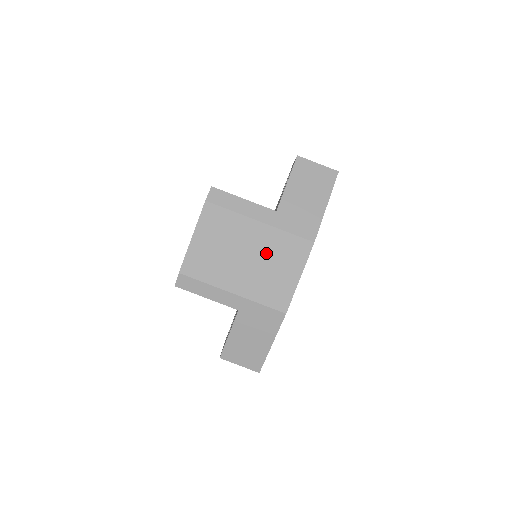
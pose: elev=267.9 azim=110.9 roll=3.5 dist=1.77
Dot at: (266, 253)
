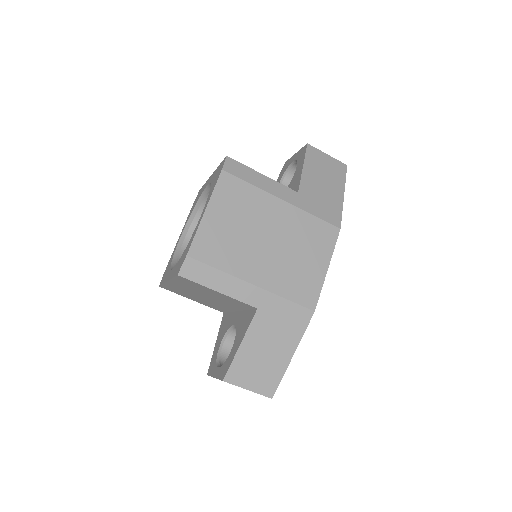
Dot at: (291, 237)
